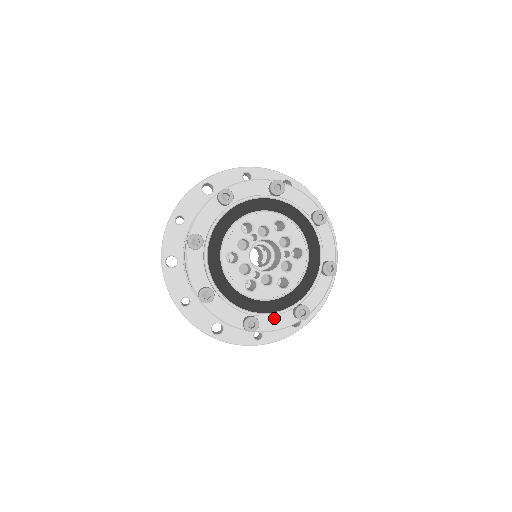
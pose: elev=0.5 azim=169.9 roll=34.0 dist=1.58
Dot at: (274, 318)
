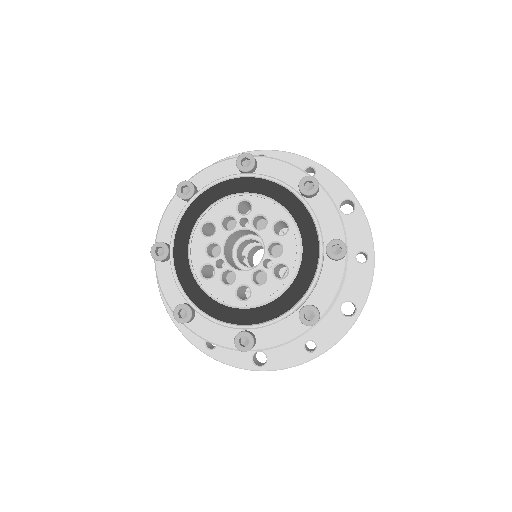
Dot at: (214, 326)
